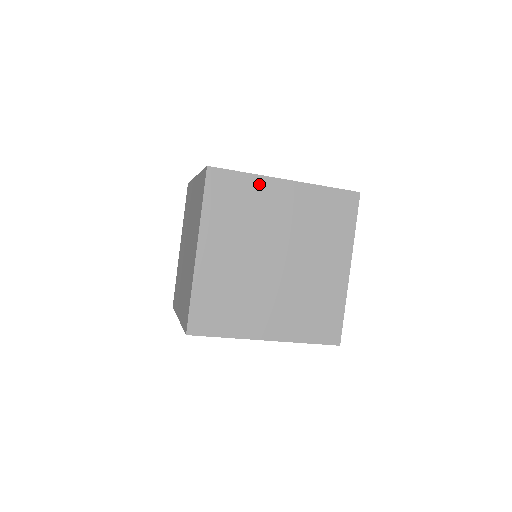
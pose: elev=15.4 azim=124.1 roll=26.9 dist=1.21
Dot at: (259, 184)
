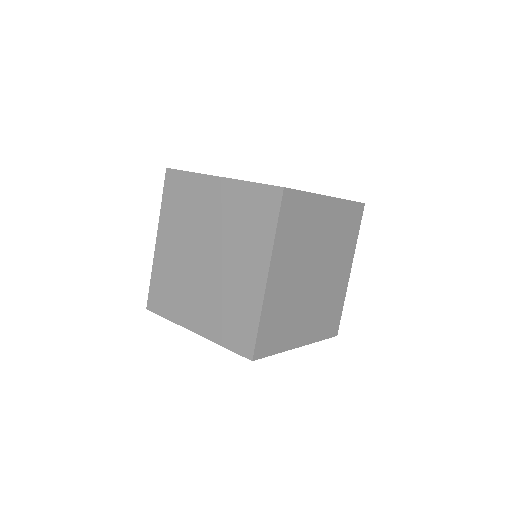
Dot at: occluded
